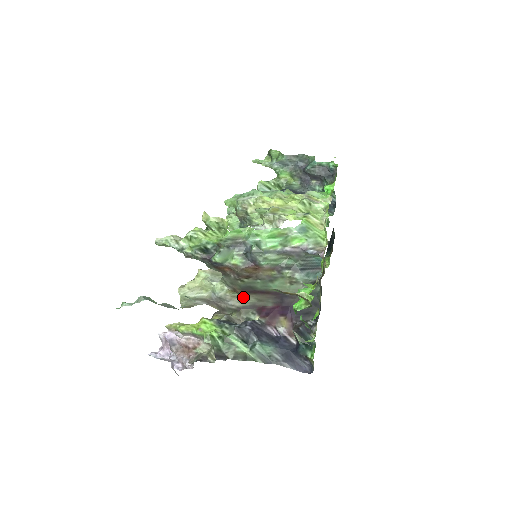
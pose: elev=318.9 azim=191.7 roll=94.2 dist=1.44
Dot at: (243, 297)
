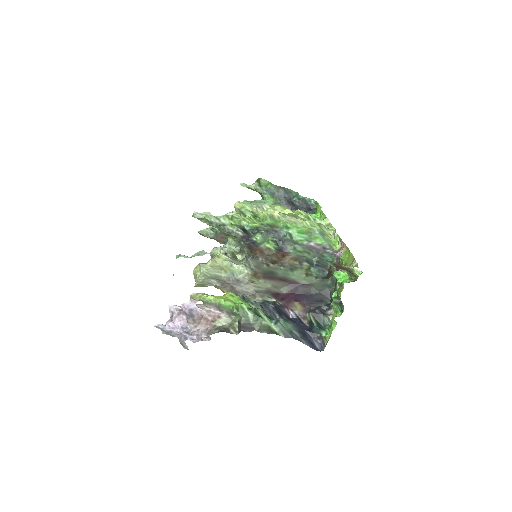
Dot at: (261, 282)
